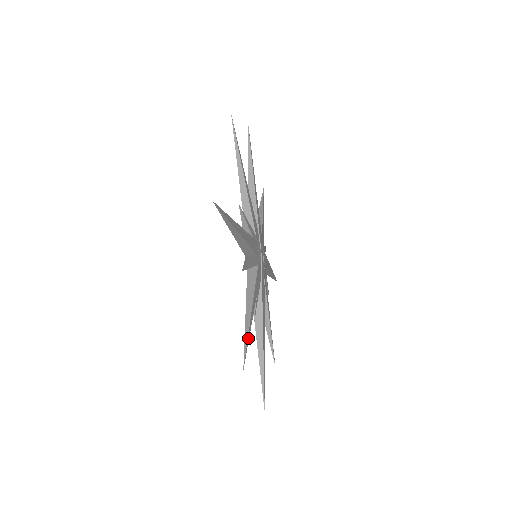
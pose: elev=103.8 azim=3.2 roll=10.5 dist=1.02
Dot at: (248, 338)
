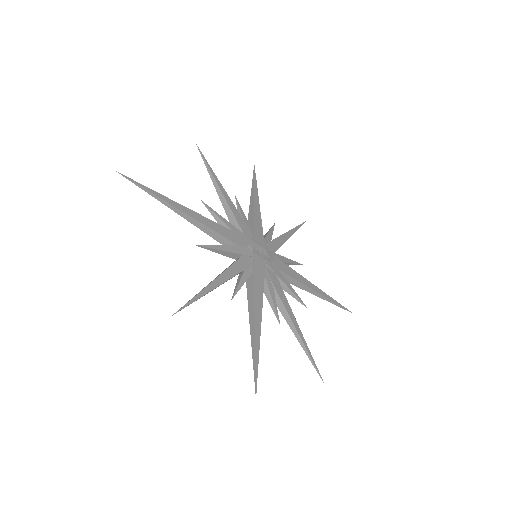
Dot at: (196, 298)
